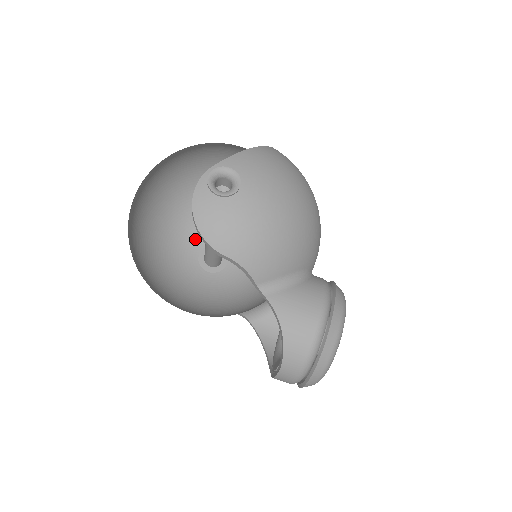
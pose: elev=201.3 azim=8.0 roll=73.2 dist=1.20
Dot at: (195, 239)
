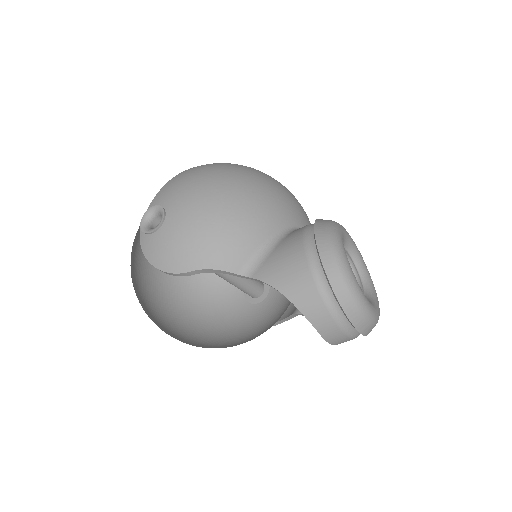
Dot at: (234, 286)
